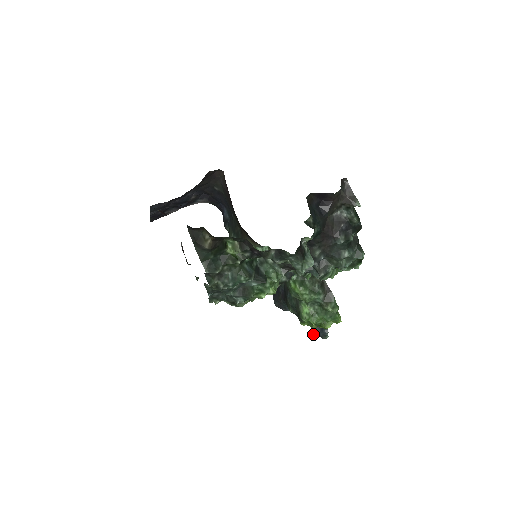
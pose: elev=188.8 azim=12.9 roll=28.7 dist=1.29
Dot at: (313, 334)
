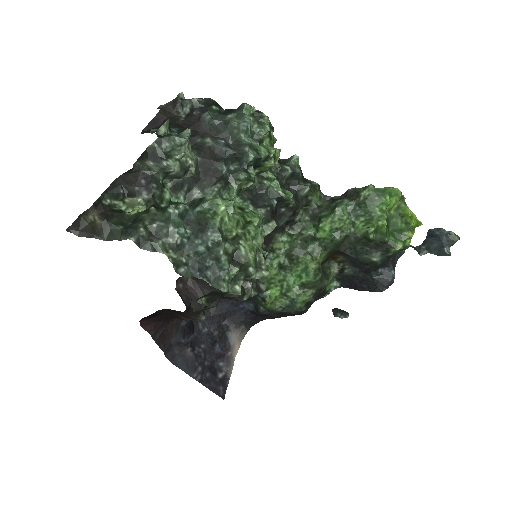
Dot at: (442, 252)
